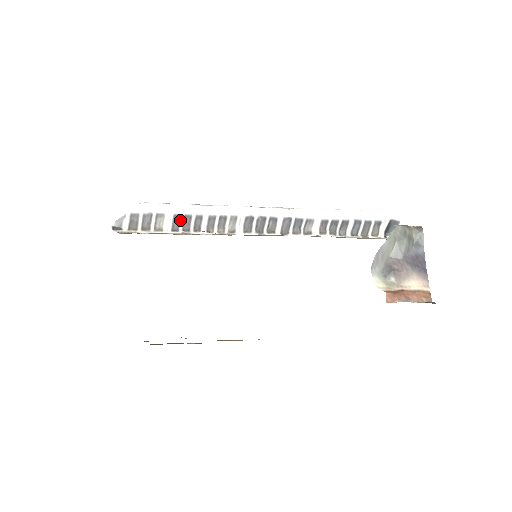
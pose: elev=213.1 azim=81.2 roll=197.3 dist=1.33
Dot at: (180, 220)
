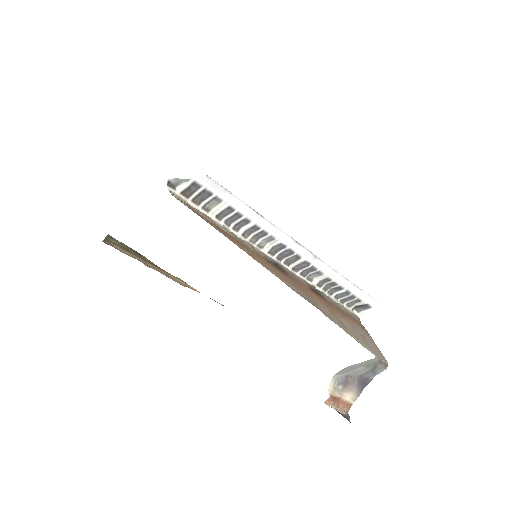
Dot at: (230, 213)
